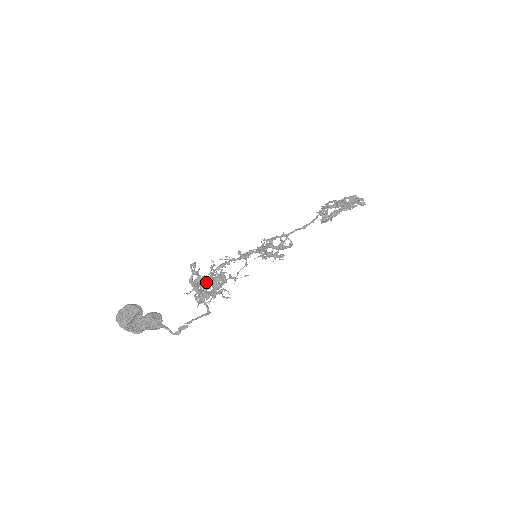
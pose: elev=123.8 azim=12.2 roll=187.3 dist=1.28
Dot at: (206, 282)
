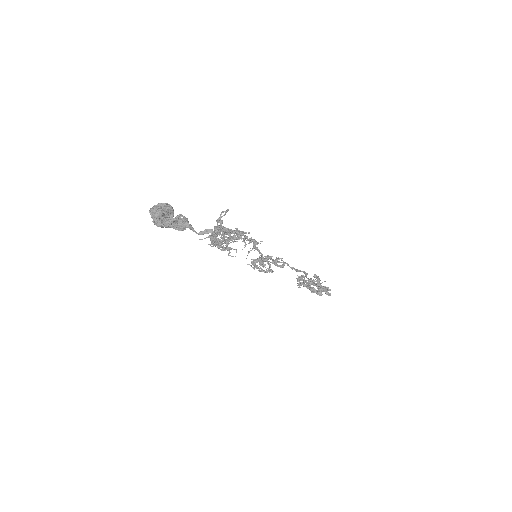
Dot at: (226, 231)
